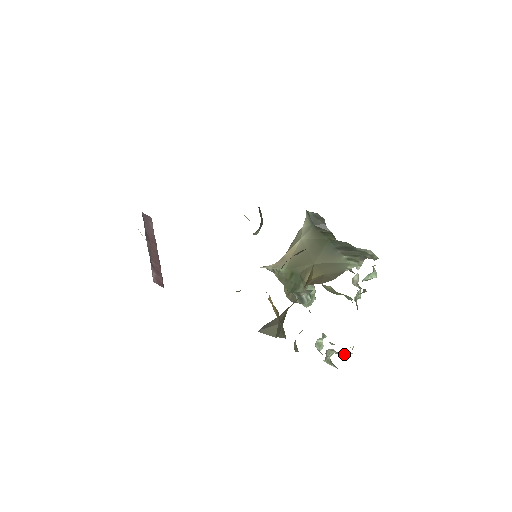
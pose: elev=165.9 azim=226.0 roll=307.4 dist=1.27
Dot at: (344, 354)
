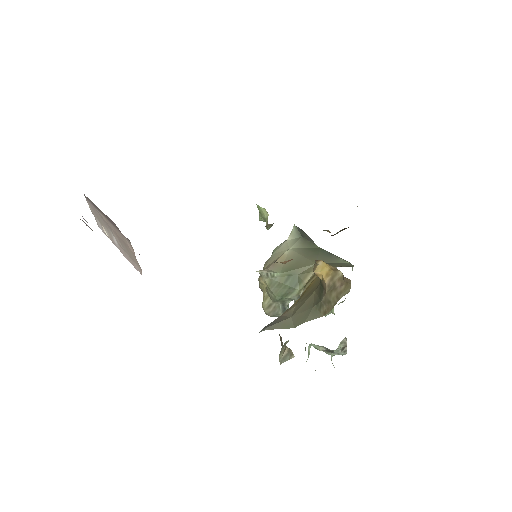
Dot at: (344, 352)
